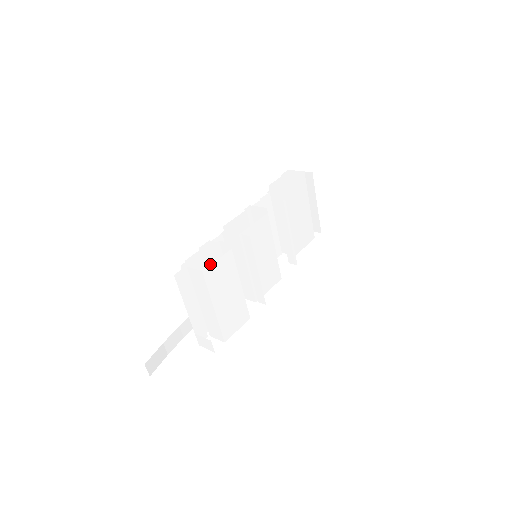
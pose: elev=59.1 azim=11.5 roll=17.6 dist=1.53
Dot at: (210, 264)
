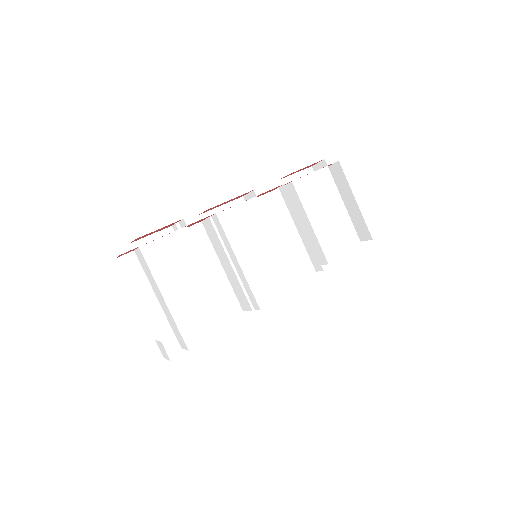
Dot at: occluded
